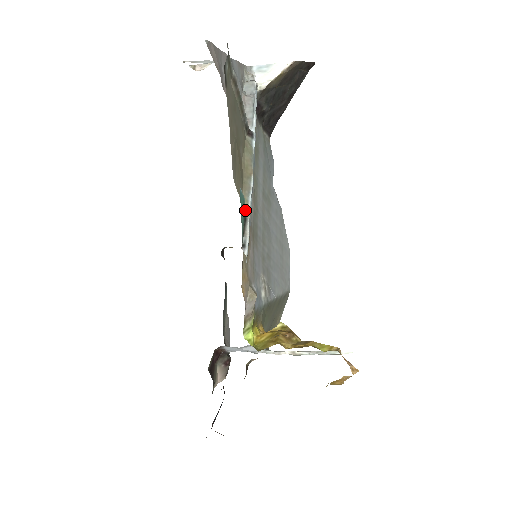
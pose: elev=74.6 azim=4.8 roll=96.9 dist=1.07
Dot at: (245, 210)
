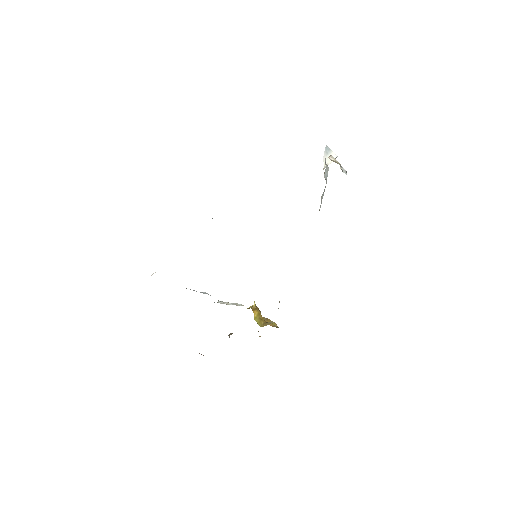
Dot at: occluded
